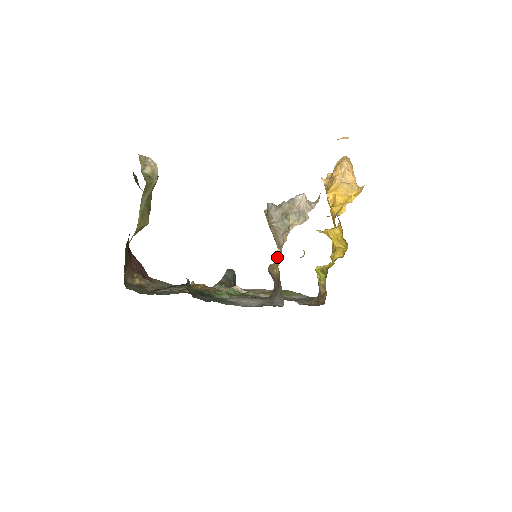
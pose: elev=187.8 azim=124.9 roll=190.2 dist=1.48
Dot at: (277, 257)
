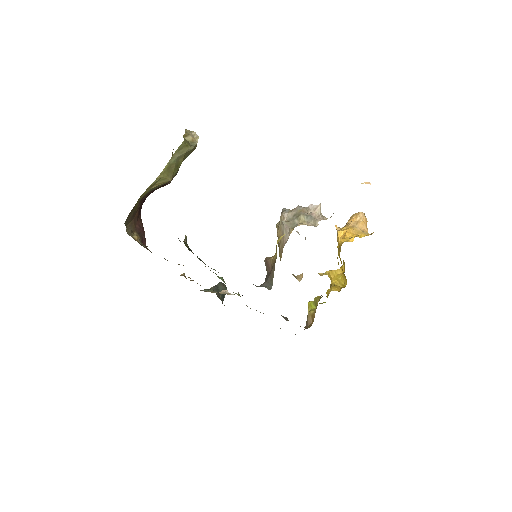
Dot at: (279, 240)
